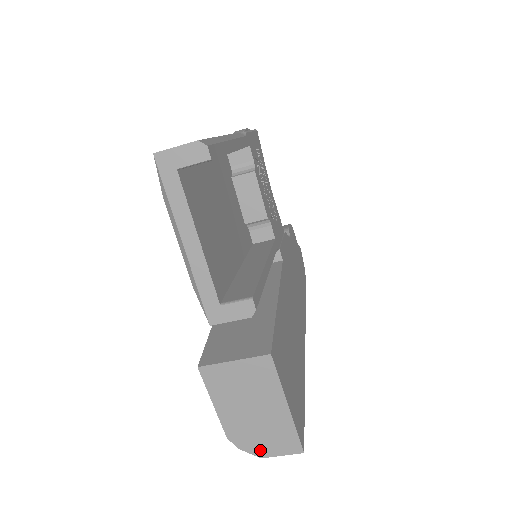
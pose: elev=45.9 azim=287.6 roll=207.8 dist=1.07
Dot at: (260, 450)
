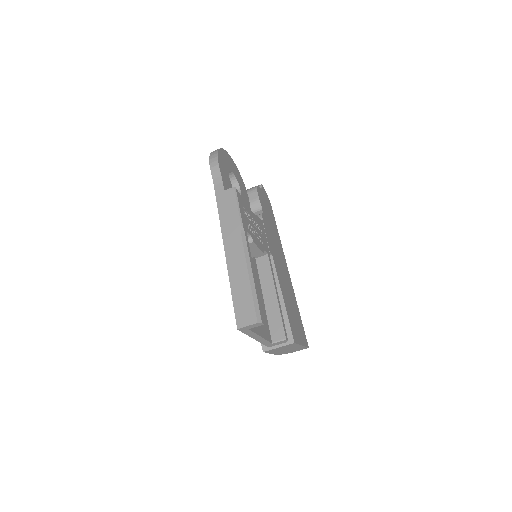
Dot at: (290, 352)
